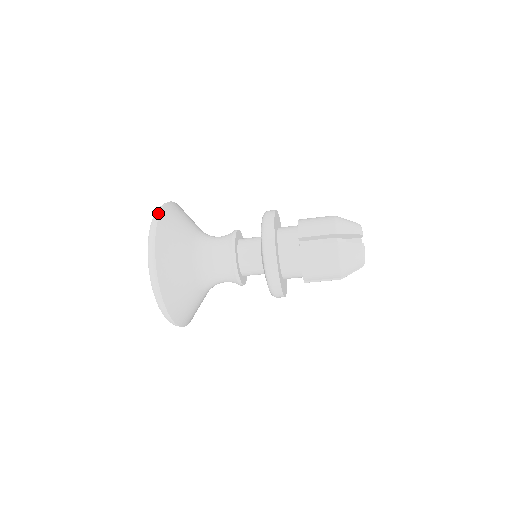
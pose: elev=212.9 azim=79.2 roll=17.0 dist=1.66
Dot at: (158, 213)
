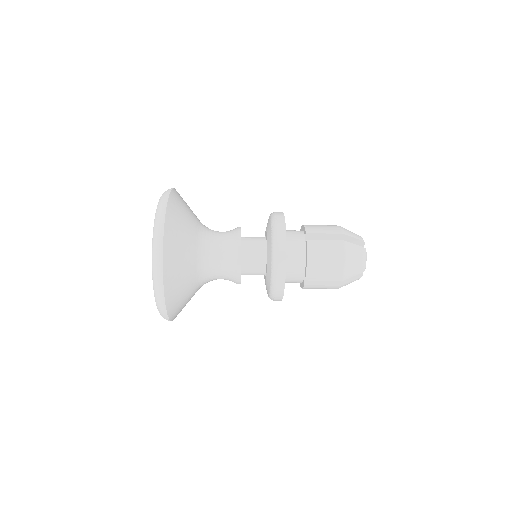
Dot at: (161, 279)
